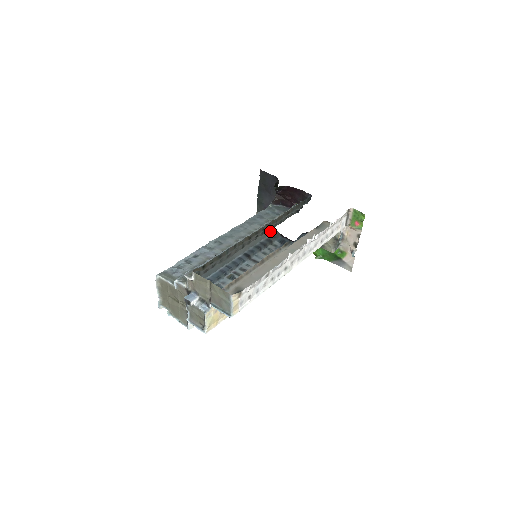
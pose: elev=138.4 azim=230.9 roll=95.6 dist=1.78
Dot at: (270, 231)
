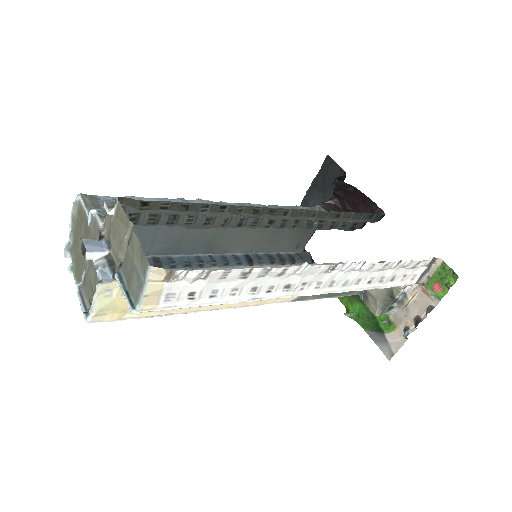
Dot at: (300, 247)
